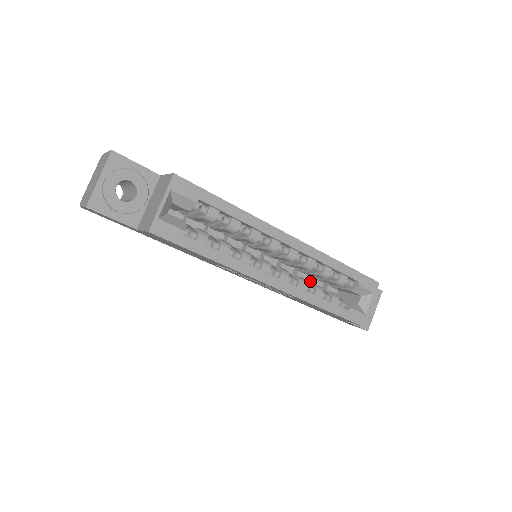
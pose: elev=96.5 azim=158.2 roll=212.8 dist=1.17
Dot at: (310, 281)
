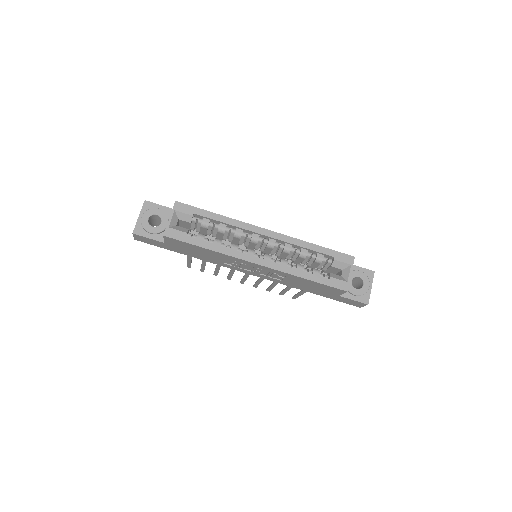
Dot at: occluded
